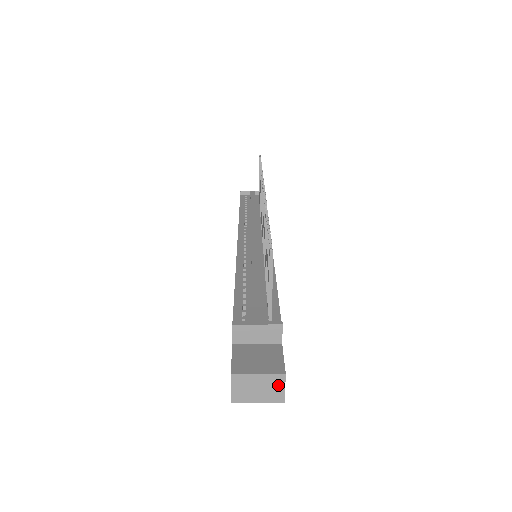
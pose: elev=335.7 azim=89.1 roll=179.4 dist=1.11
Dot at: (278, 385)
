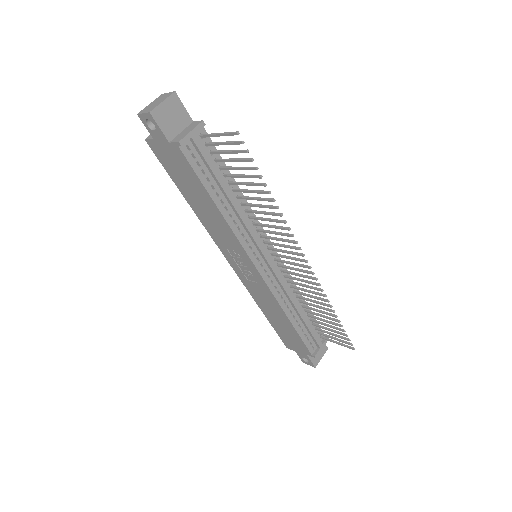
Dot at: occluded
